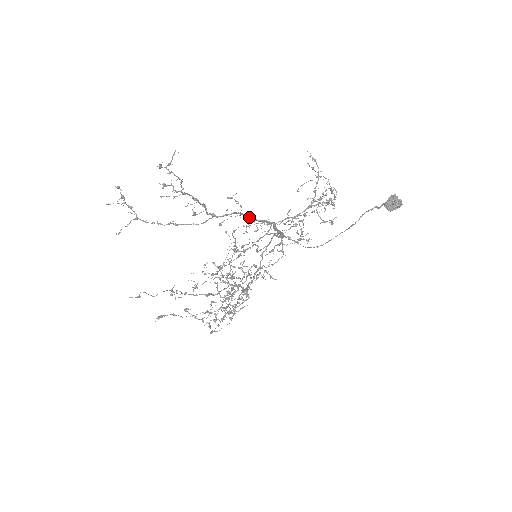
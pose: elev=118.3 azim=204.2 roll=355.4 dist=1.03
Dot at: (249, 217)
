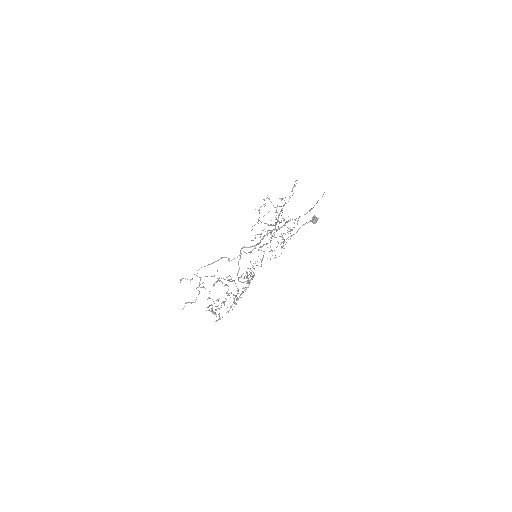
Dot at: (275, 226)
